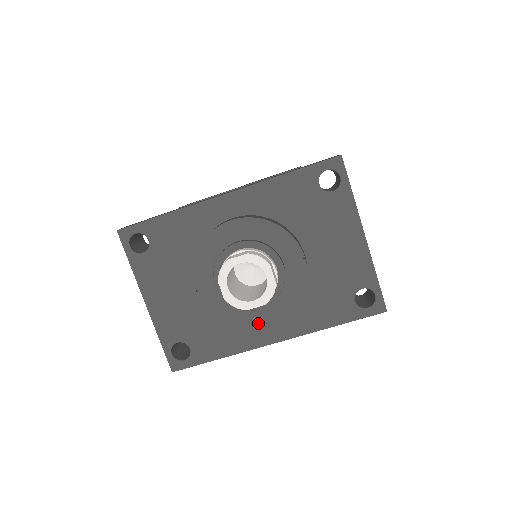
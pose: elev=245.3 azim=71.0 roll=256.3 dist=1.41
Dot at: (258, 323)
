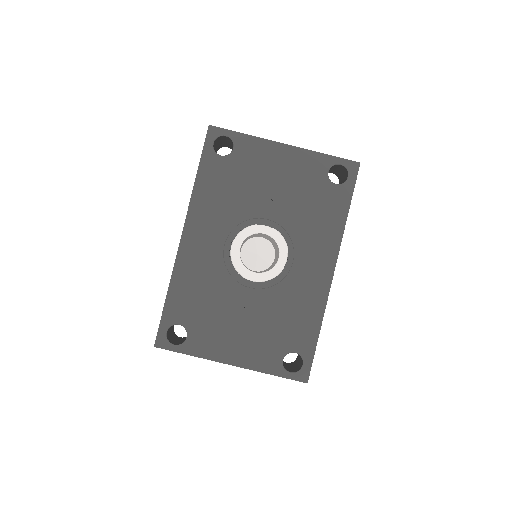
Dot at: (305, 273)
